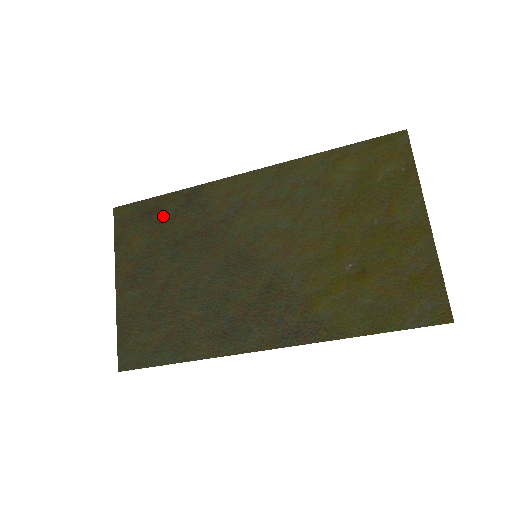
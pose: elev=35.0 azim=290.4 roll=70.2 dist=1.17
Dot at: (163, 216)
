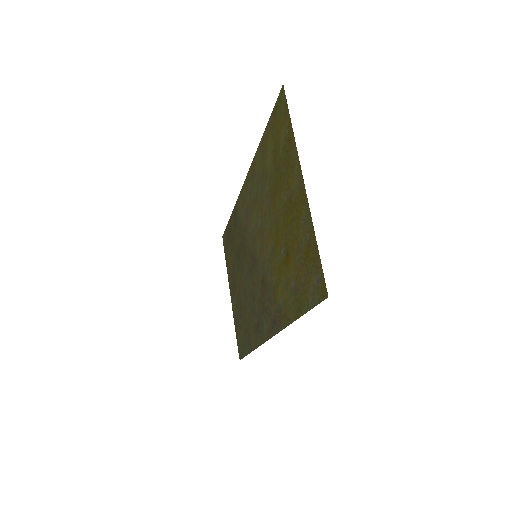
Dot at: (232, 236)
